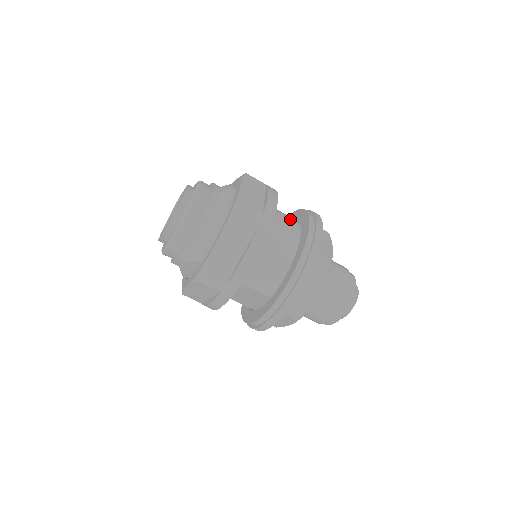
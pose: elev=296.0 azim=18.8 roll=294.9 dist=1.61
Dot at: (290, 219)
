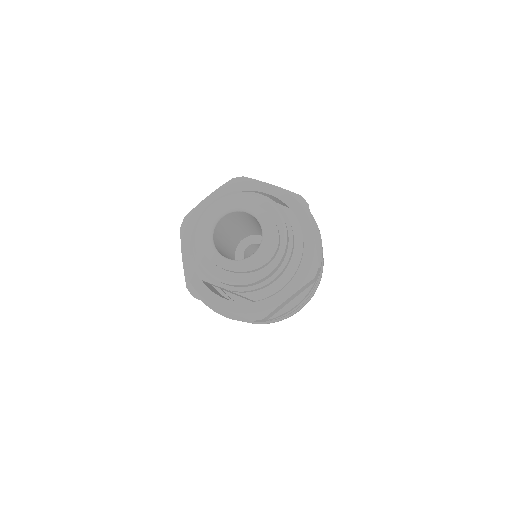
Dot at: occluded
